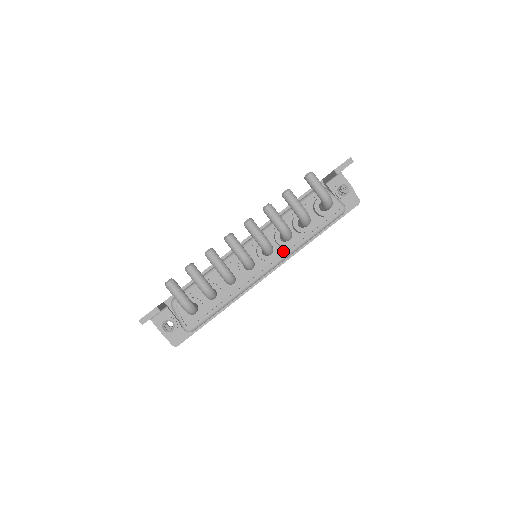
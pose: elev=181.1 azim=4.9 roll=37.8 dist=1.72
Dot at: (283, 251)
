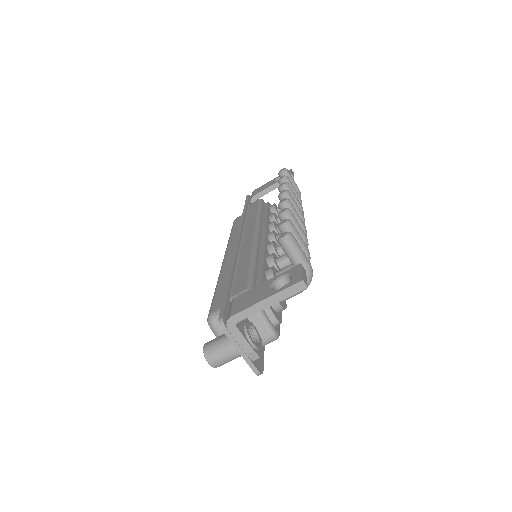
Dot at: occluded
